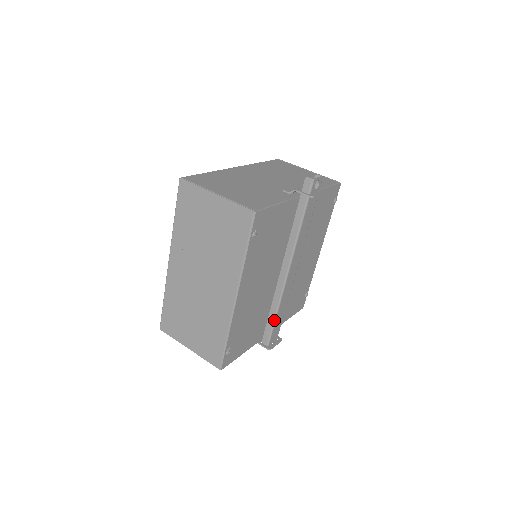
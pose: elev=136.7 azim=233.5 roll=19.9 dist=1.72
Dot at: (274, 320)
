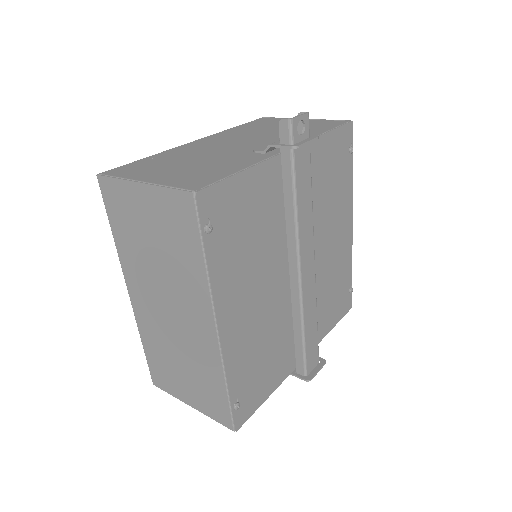
Dot at: (302, 340)
